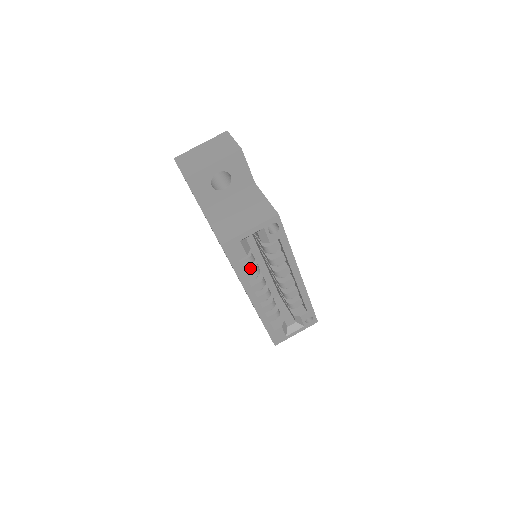
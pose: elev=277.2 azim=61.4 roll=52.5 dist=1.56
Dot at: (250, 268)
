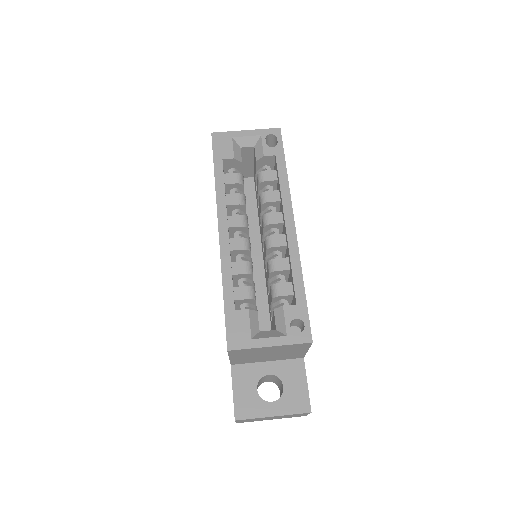
Dot at: (235, 196)
